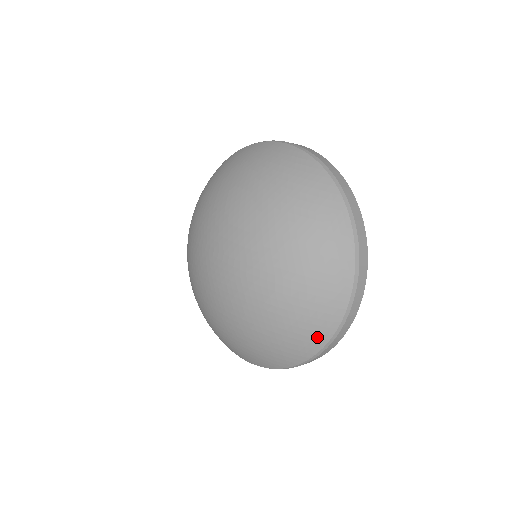
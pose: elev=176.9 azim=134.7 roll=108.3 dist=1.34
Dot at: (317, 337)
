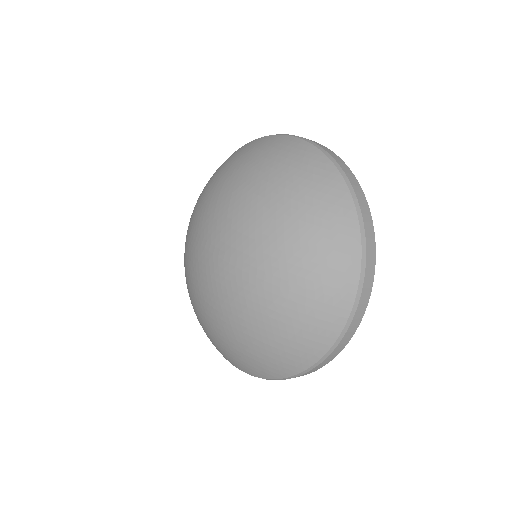
Dot at: (314, 347)
